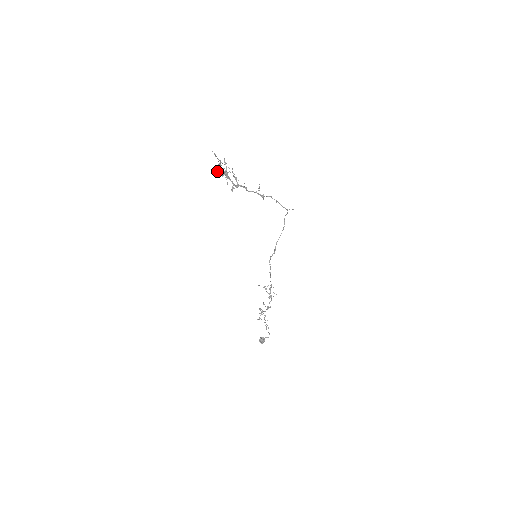
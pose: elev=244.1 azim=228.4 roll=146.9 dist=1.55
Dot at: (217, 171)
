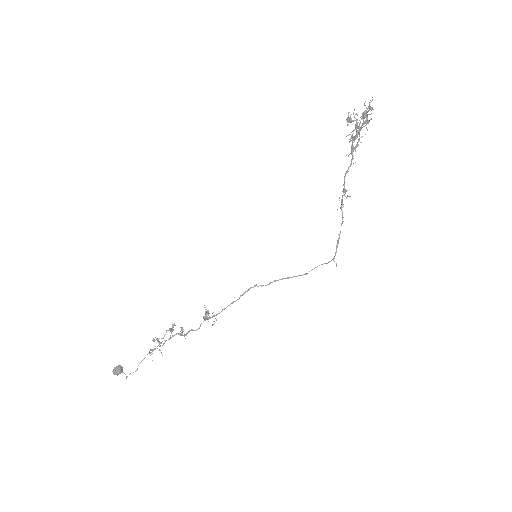
Dot at: occluded
